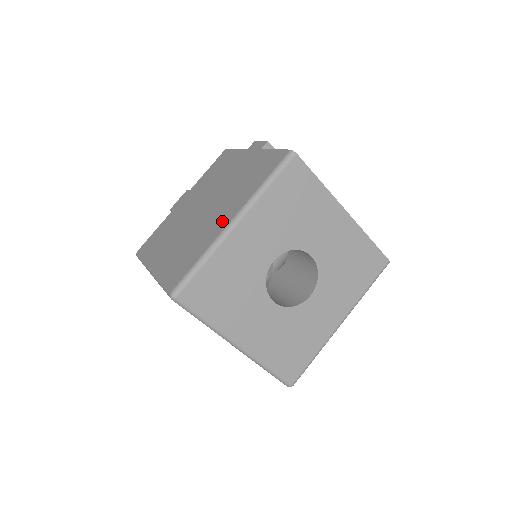
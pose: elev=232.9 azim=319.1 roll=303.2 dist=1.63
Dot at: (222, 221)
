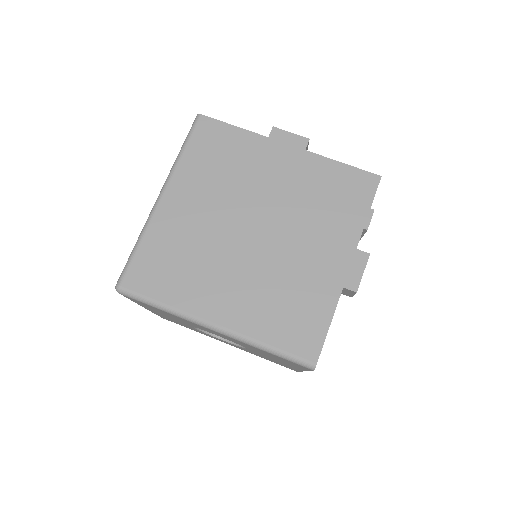
Dot at: (216, 304)
